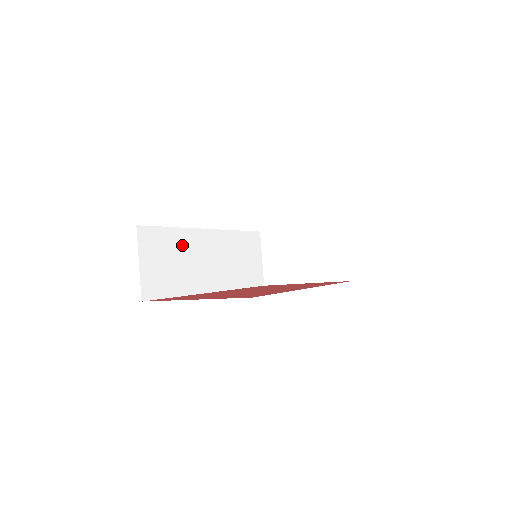
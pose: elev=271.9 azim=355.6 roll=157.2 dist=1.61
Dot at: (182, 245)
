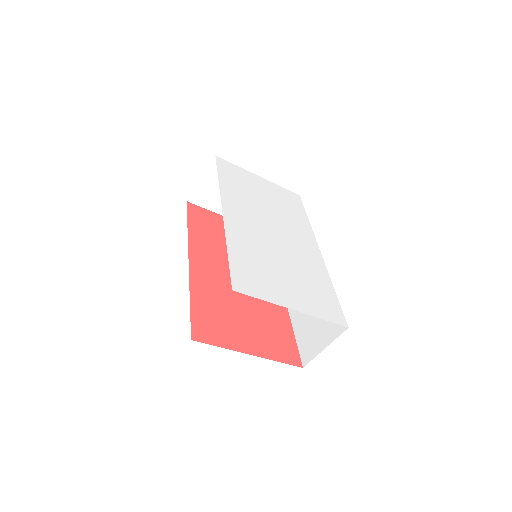
Dot at: occluded
